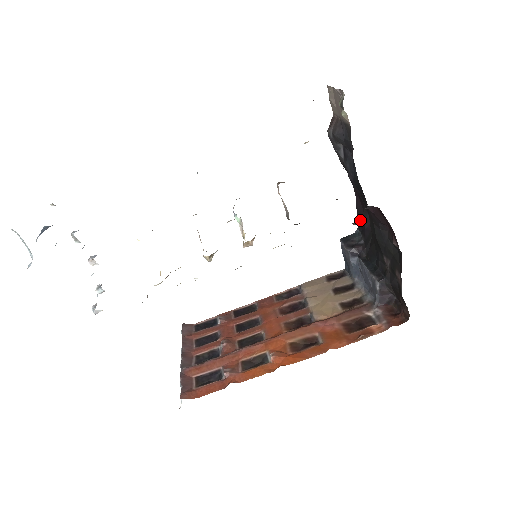
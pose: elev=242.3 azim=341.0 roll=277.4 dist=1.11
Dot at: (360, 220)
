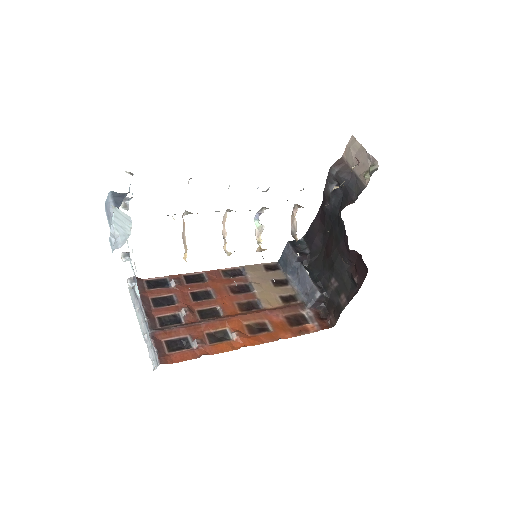
Dot at: (310, 233)
